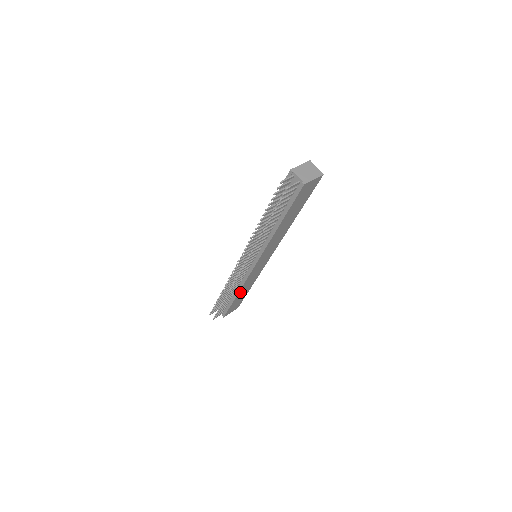
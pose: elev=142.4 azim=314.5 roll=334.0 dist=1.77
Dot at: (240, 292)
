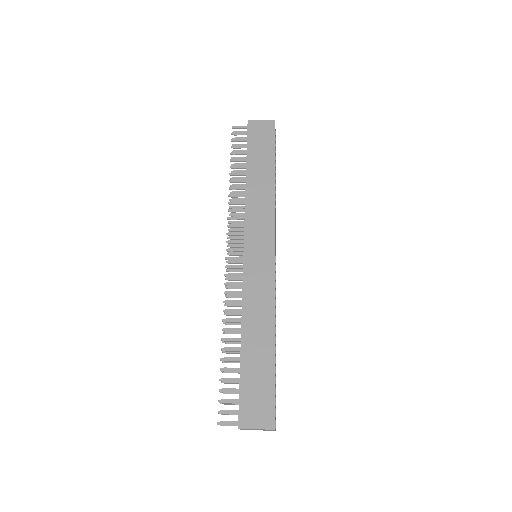
Dot at: (247, 333)
